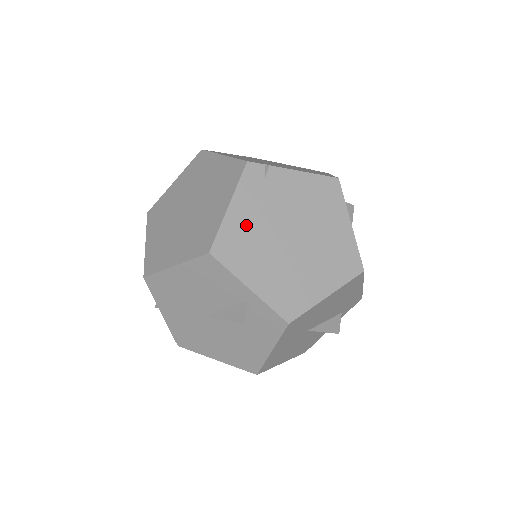
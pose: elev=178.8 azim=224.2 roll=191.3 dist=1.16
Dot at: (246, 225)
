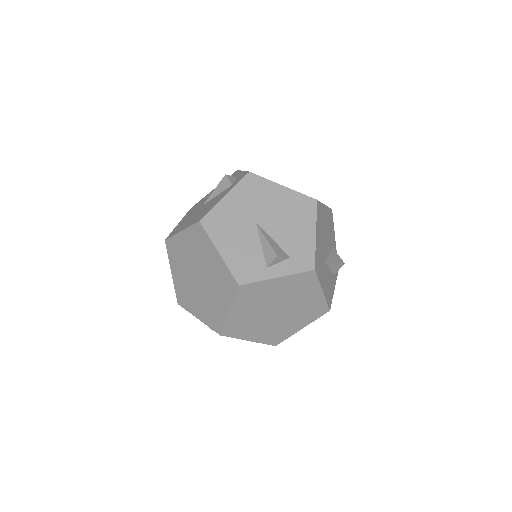
Dot at: occluded
